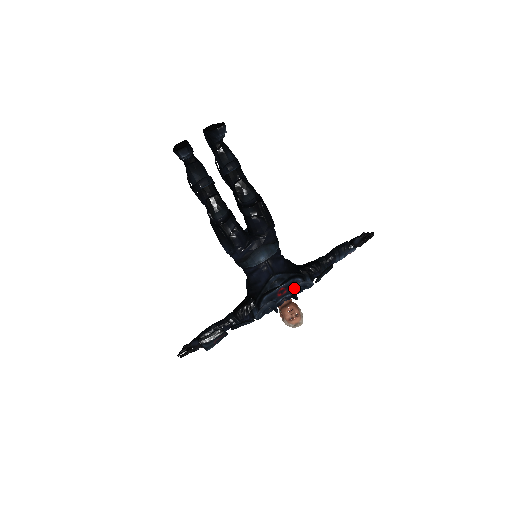
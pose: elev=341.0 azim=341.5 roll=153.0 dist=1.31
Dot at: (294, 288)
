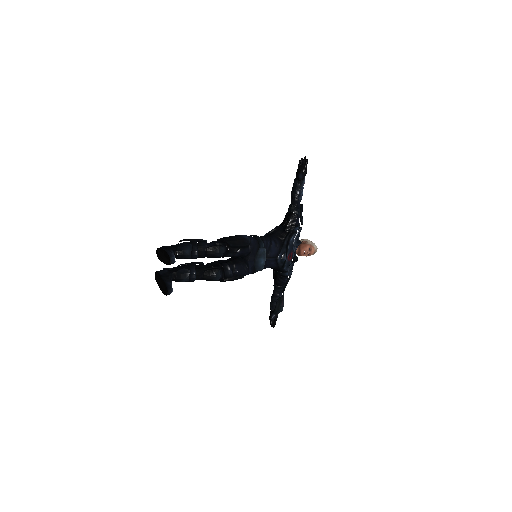
Dot at: (294, 247)
